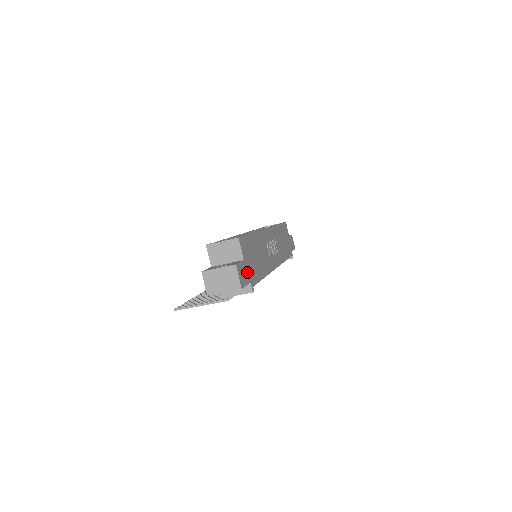
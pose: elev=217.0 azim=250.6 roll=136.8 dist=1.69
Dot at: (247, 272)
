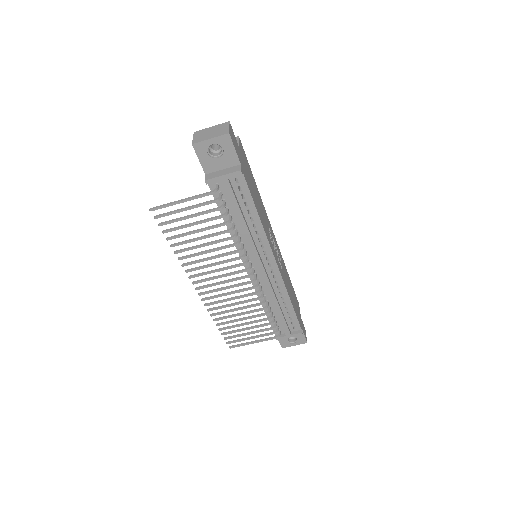
Dot at: (239, 156)
